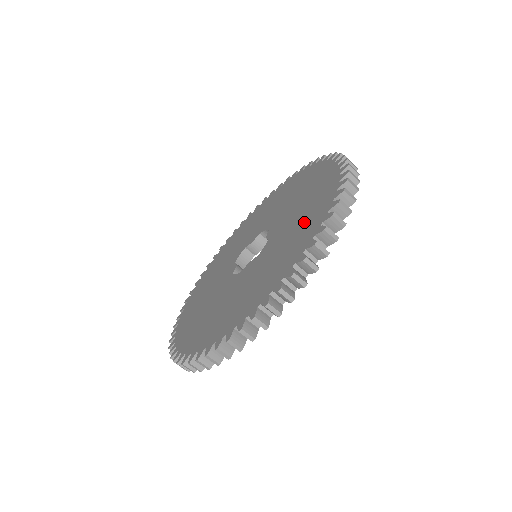
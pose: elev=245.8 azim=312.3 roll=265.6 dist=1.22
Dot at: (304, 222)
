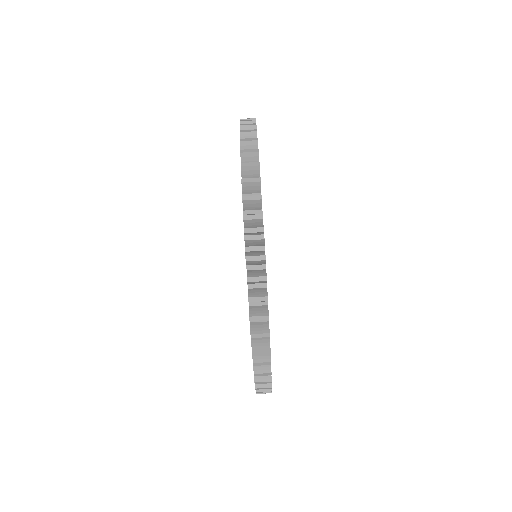
Dot at: occluded
